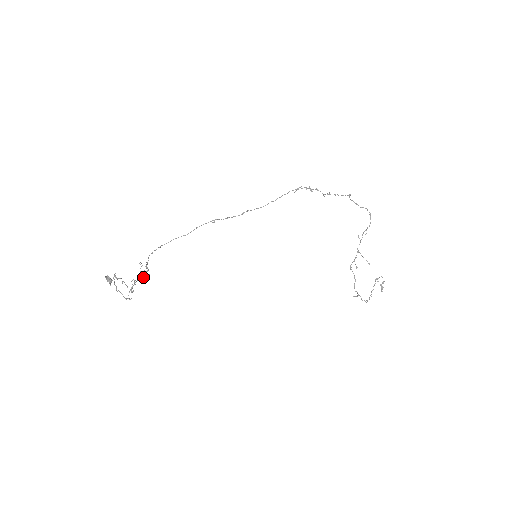
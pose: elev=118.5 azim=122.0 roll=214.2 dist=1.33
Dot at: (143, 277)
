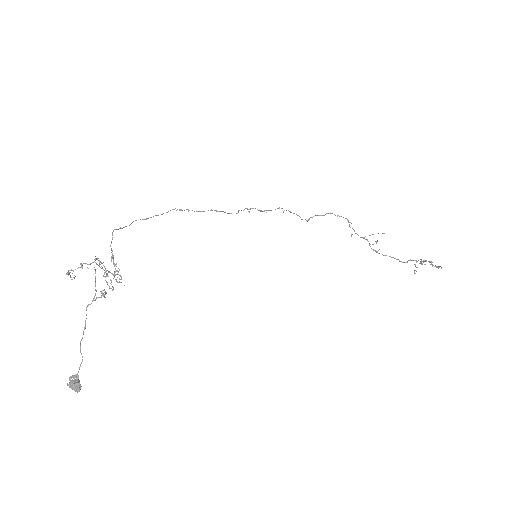
Dot at: (114, 277)
